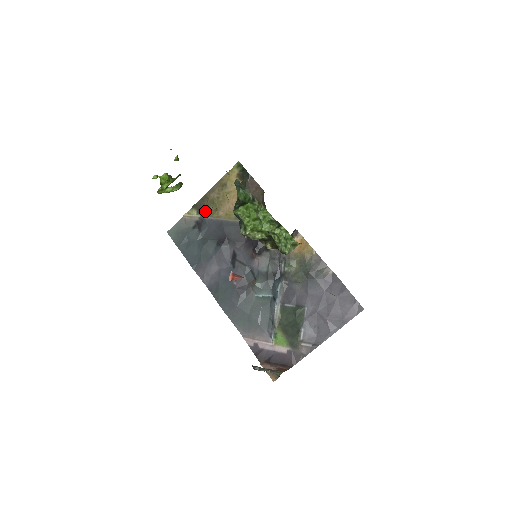
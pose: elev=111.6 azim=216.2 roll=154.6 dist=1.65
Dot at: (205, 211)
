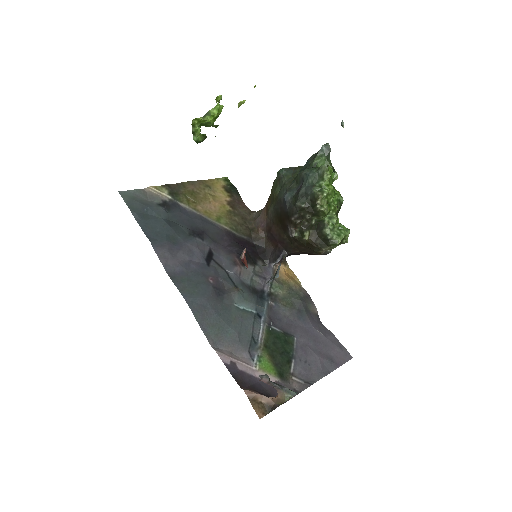
Dot at: (180, 196)
